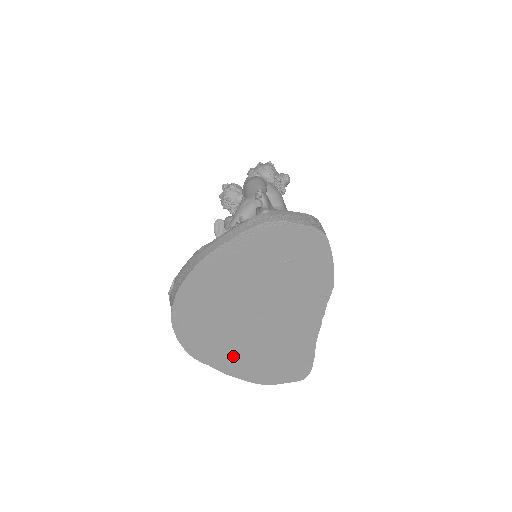
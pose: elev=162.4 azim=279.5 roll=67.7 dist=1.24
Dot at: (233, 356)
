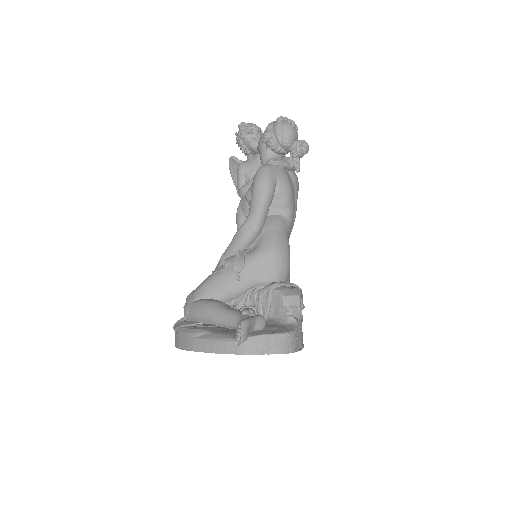
Dot at: occluded
